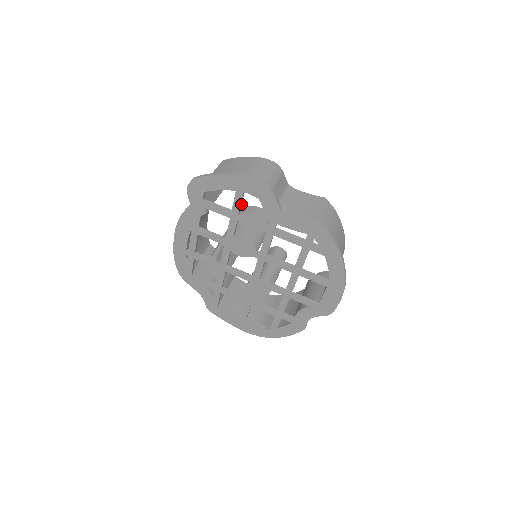
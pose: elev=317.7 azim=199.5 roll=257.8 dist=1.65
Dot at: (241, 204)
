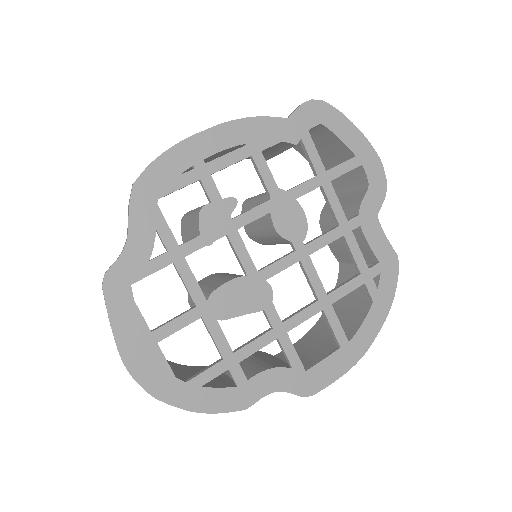
Dot at: (342, 174)
